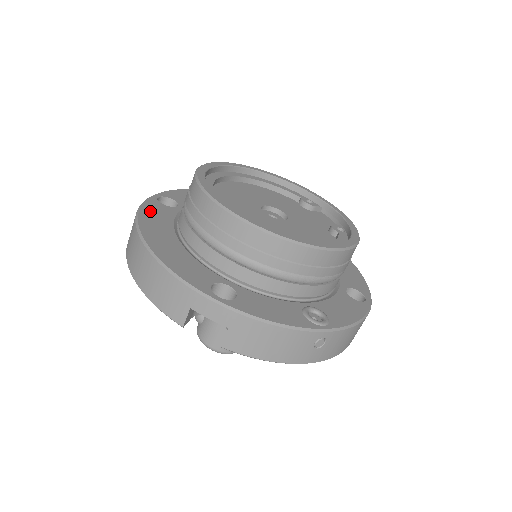
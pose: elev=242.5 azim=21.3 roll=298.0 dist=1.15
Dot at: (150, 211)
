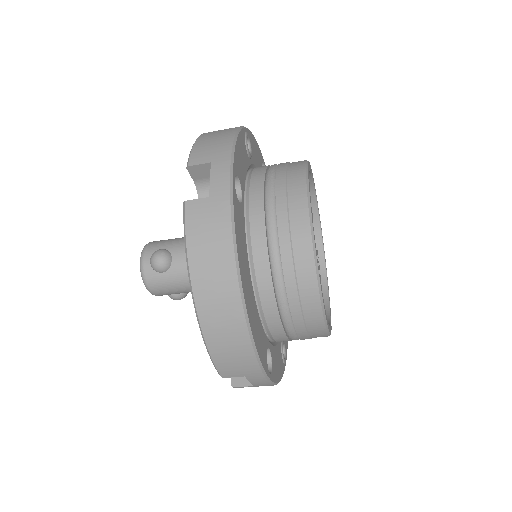
Dot at: (238, 230)
